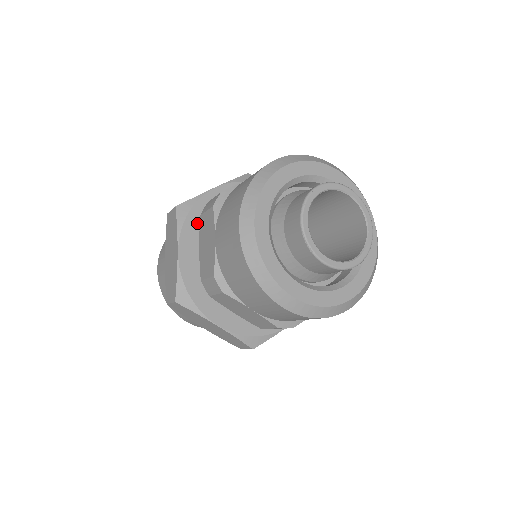
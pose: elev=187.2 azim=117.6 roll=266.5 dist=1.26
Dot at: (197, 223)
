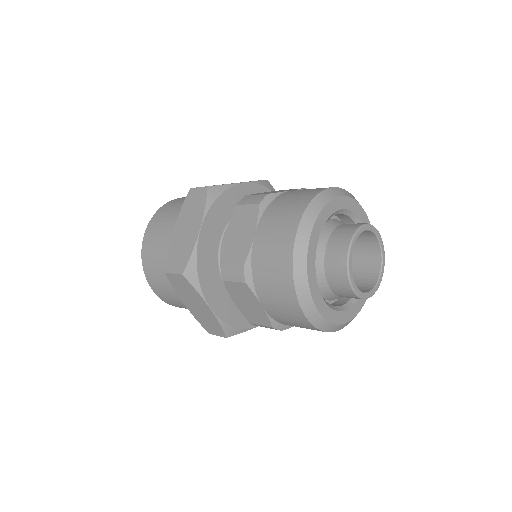
Dot at: (222, 209)
